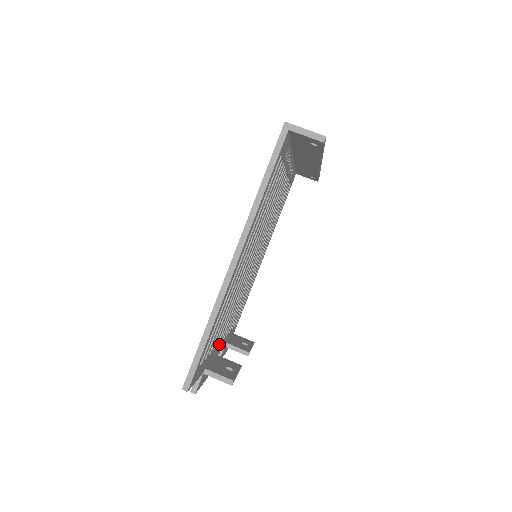
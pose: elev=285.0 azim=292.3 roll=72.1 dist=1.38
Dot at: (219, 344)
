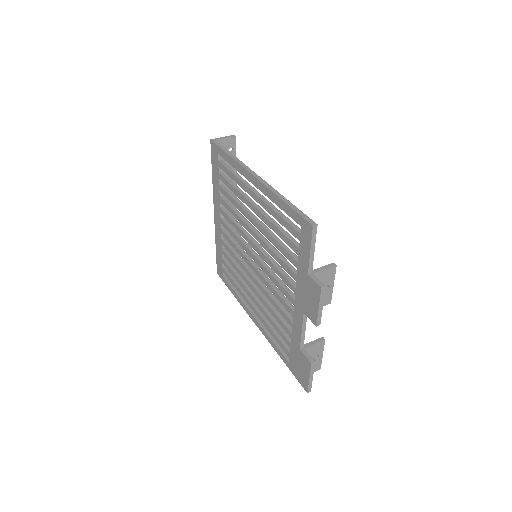
Dot at: occluded
